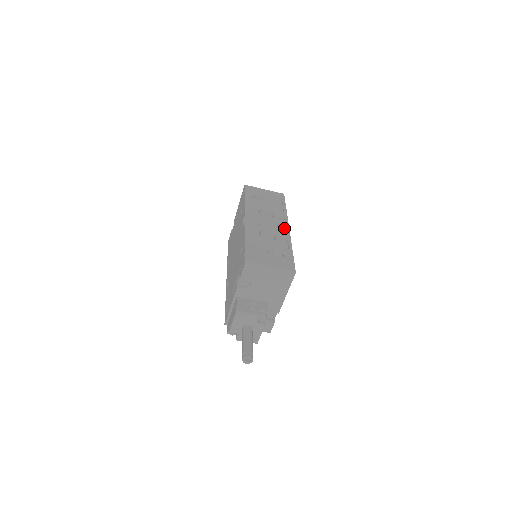
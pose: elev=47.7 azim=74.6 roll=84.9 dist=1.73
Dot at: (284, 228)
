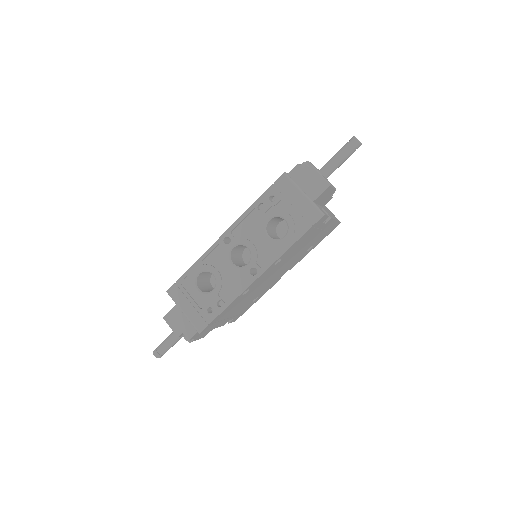
Dot at: occluded
